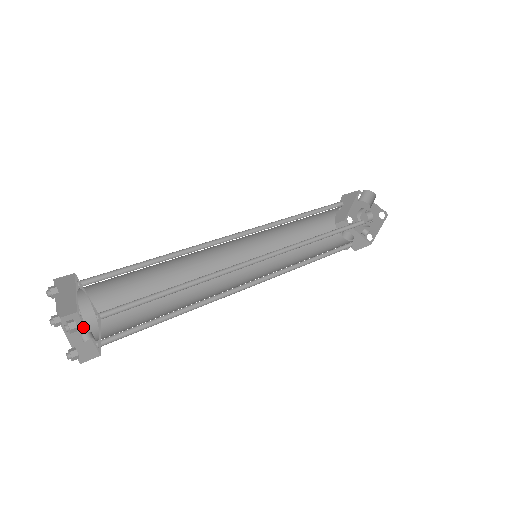
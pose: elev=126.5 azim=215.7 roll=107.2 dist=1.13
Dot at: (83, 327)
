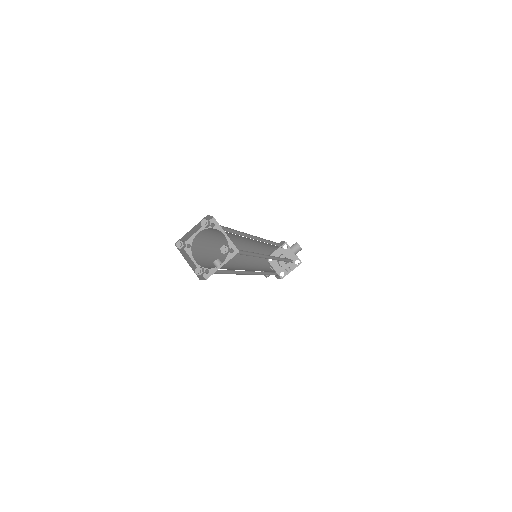
Dot at: (189, 257)
